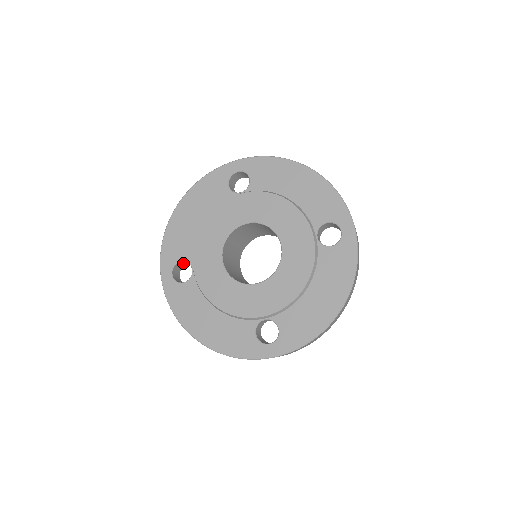
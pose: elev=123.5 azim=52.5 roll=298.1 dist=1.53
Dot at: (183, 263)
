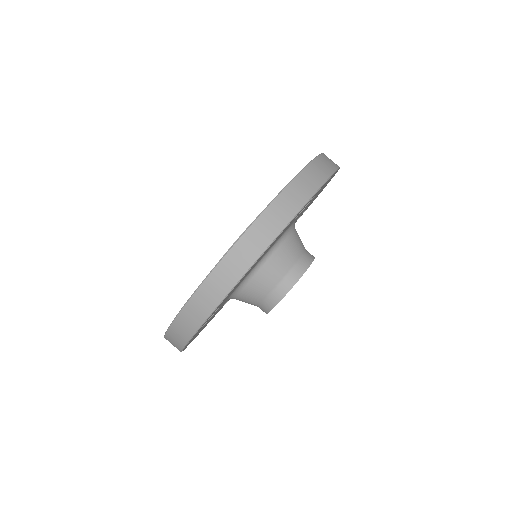
Dot at: occluded
